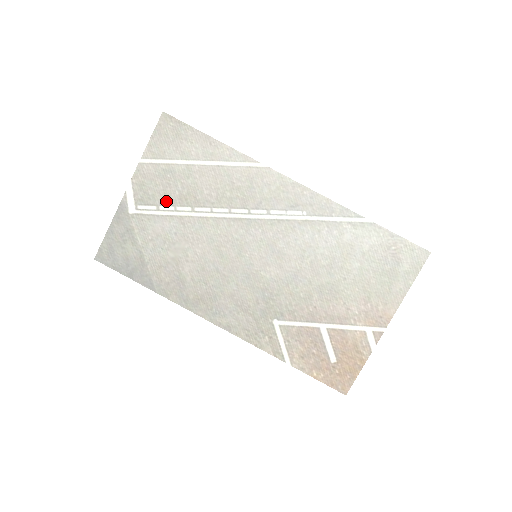
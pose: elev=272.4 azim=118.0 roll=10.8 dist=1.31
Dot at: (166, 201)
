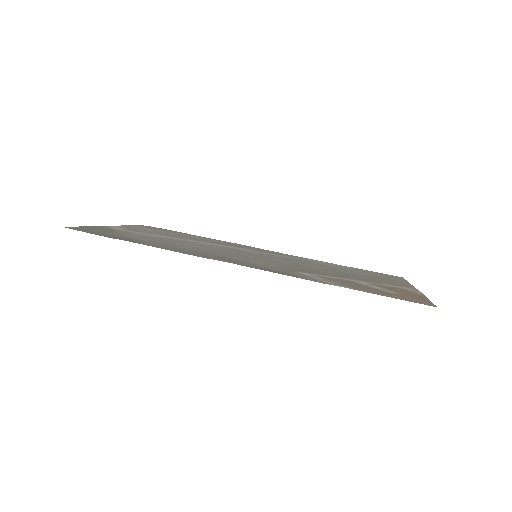
Dot at: (154, 234)
